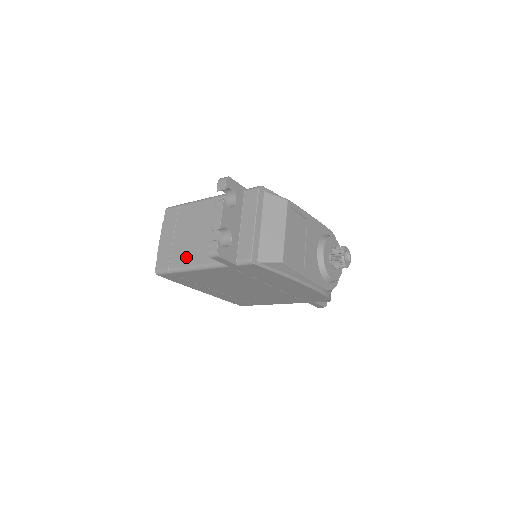
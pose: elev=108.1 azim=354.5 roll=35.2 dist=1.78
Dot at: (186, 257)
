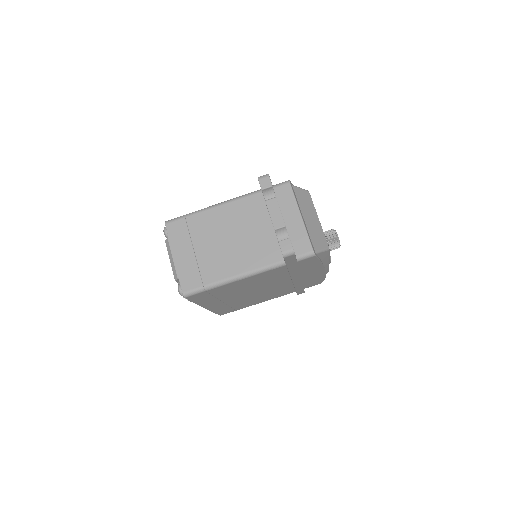
Dot at: (225, 268)
